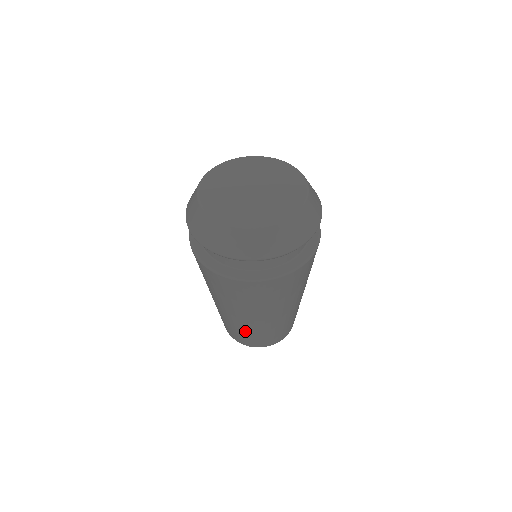
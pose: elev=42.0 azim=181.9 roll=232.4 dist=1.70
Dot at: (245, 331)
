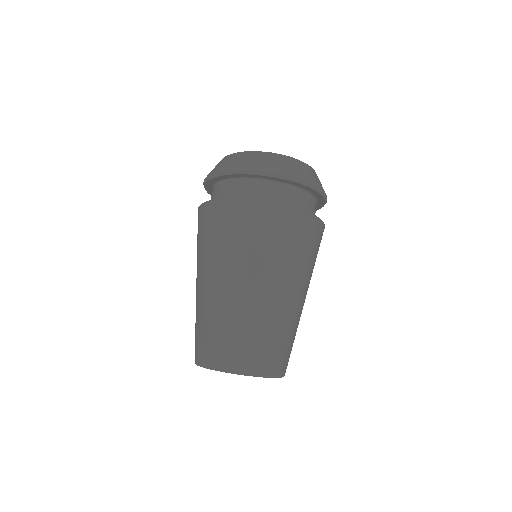
Dot at: (223, 322)
